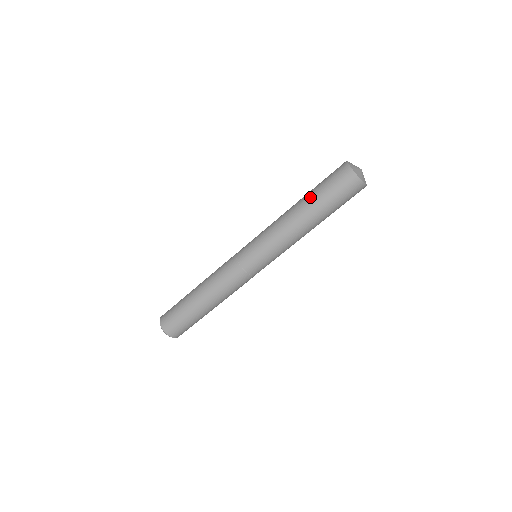
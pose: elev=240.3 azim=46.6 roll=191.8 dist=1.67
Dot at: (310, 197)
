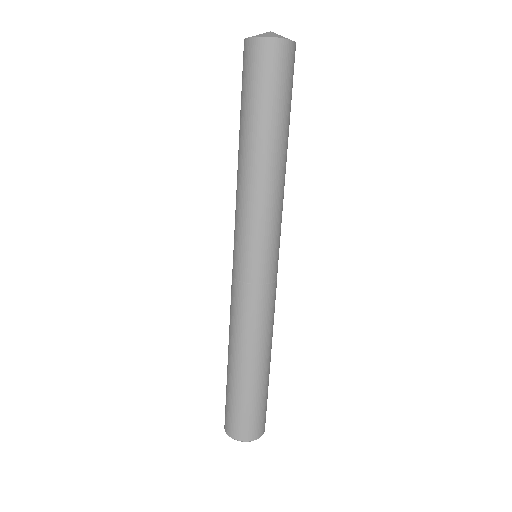
Dot at: occluded
